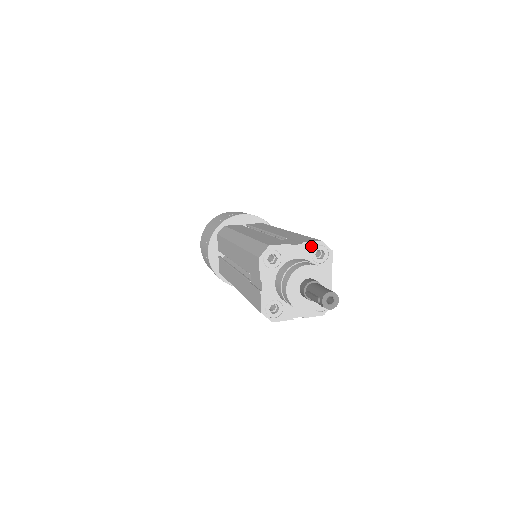
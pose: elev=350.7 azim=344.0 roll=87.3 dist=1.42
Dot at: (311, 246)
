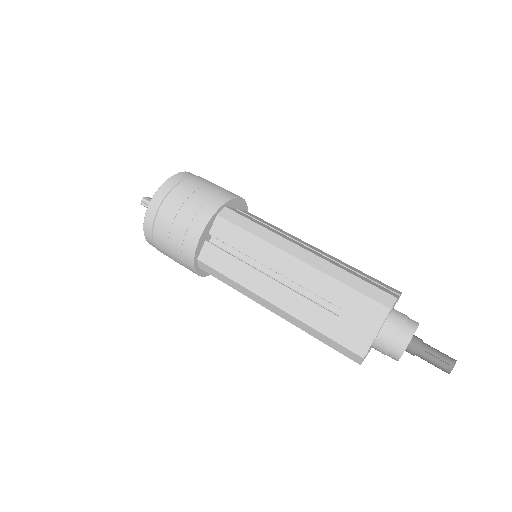
Dot at: occluded
